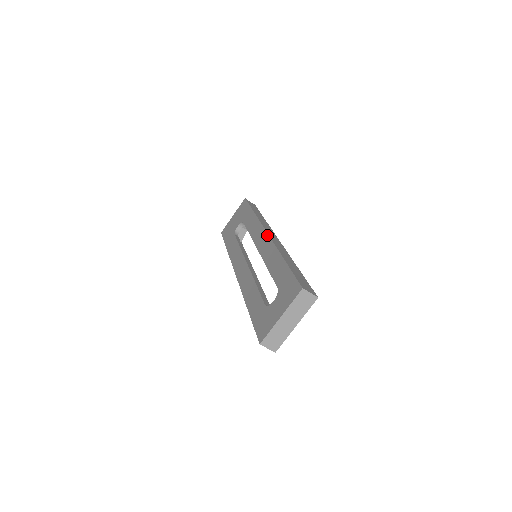
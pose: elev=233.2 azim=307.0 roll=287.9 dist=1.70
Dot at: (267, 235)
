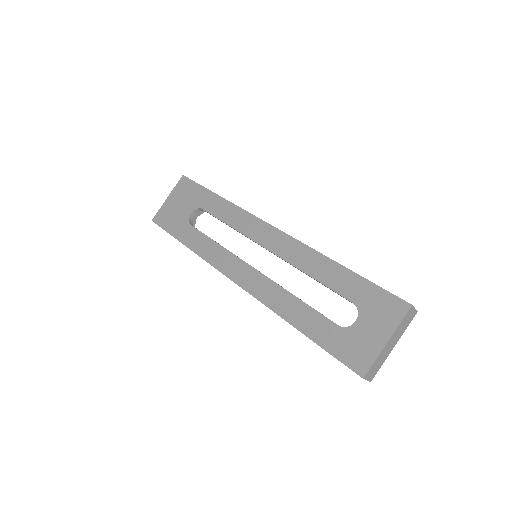
Dot at: (278, 231)
